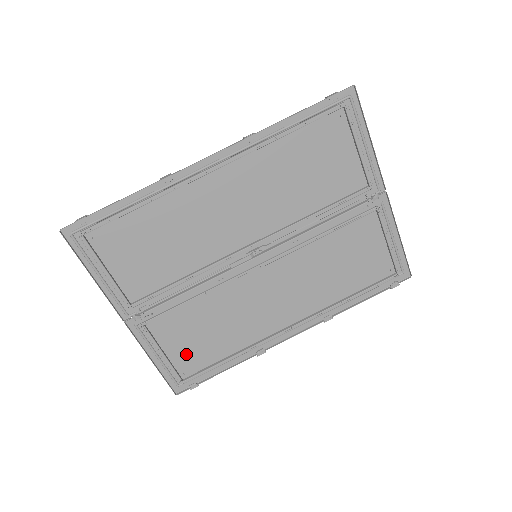
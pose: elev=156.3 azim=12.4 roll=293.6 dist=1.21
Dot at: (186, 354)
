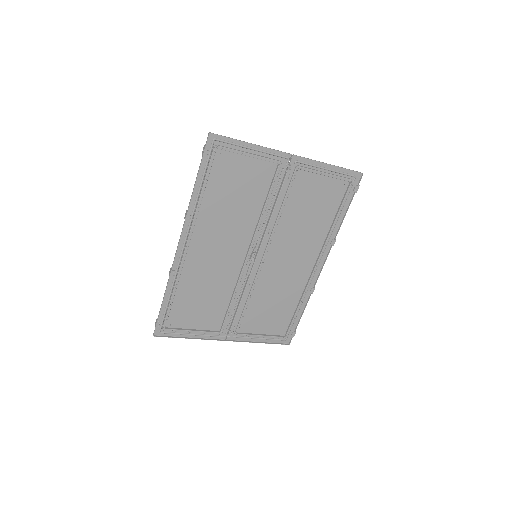
Dot at: (273, 325)
